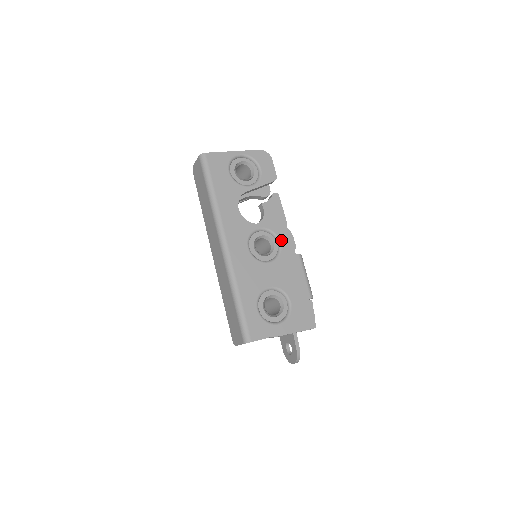
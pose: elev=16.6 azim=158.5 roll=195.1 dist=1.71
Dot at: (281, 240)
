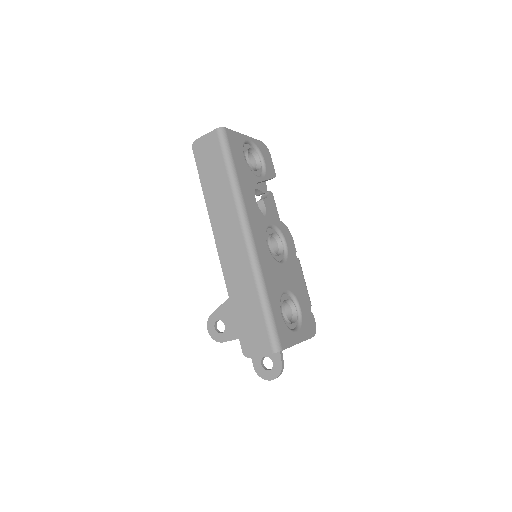
Dot at: (287, 241)
